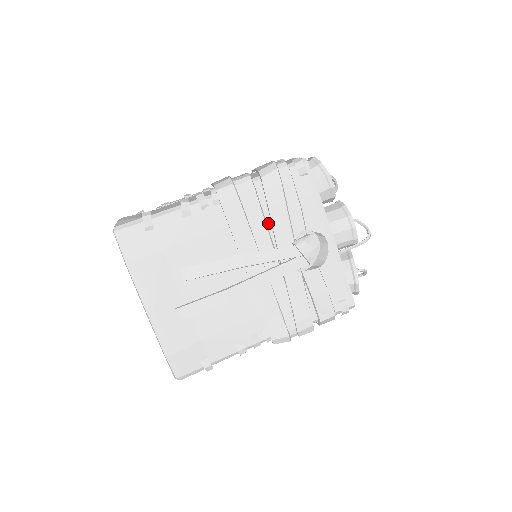
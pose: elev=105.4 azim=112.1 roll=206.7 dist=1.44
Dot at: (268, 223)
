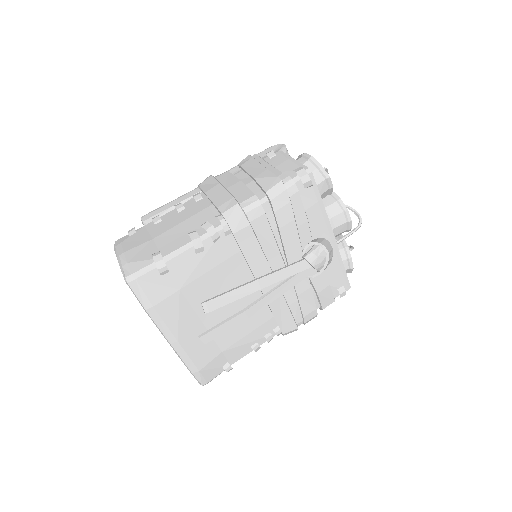
Dot at: (277, 240)
